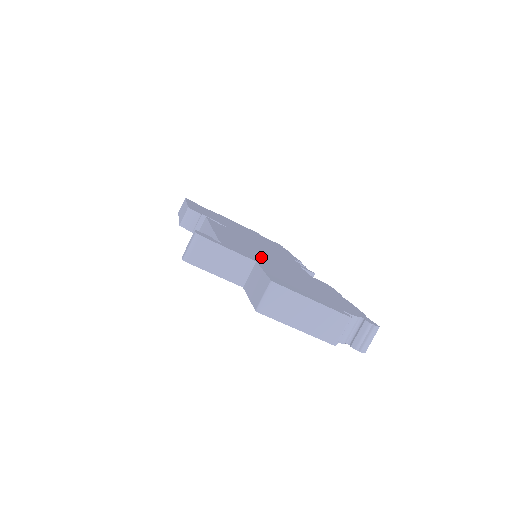
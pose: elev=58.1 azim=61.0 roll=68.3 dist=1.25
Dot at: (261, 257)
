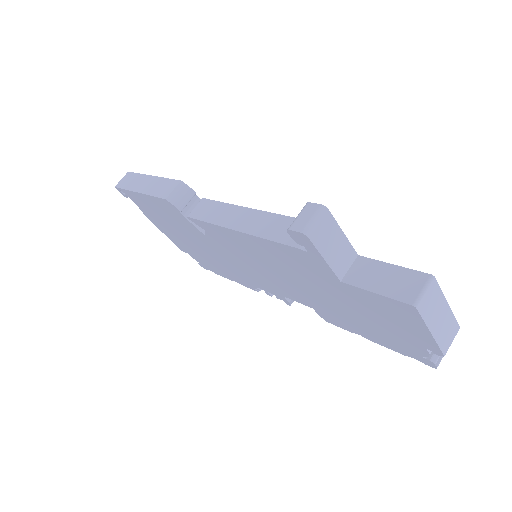
Dot at: occluded
